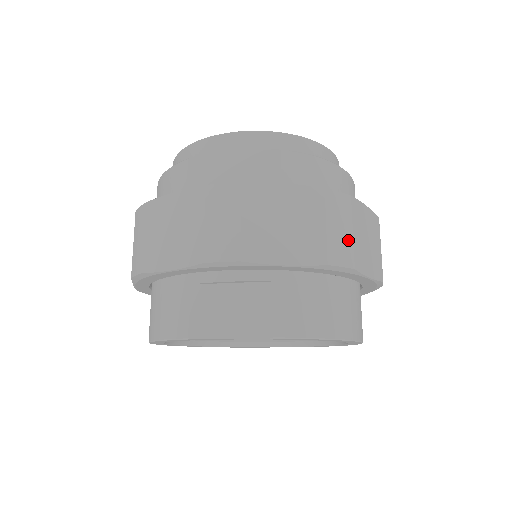
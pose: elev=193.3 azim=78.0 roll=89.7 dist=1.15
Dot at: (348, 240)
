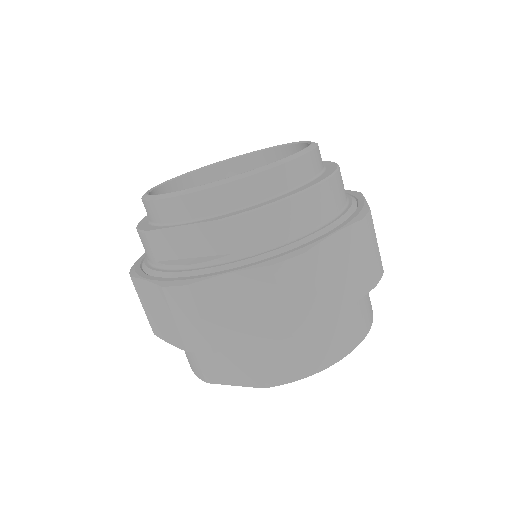
Dot at: (311, 301)
